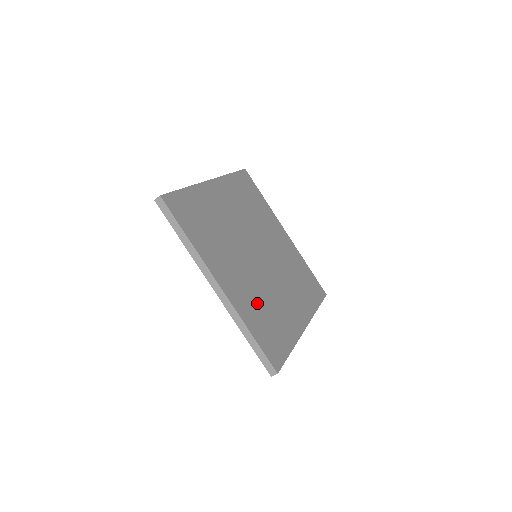
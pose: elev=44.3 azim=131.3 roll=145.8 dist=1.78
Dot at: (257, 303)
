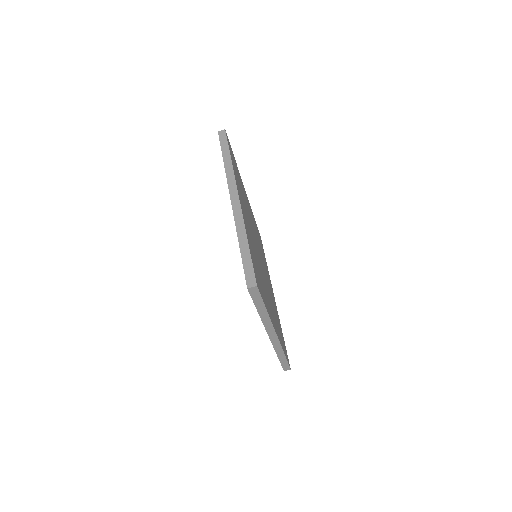
Dot at: (254, 252)
